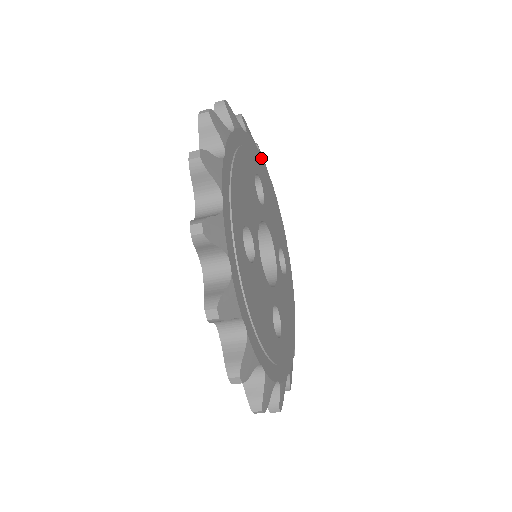
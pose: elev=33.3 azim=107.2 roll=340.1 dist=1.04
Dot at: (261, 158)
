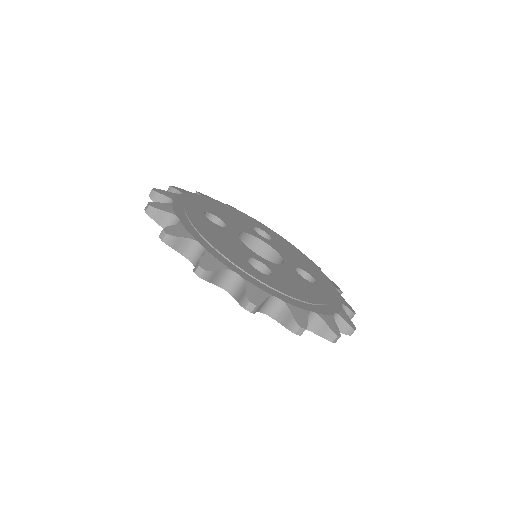
Dot at: (282, 238)
